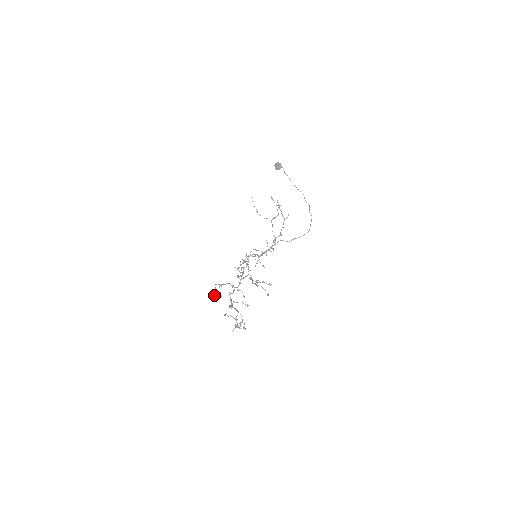
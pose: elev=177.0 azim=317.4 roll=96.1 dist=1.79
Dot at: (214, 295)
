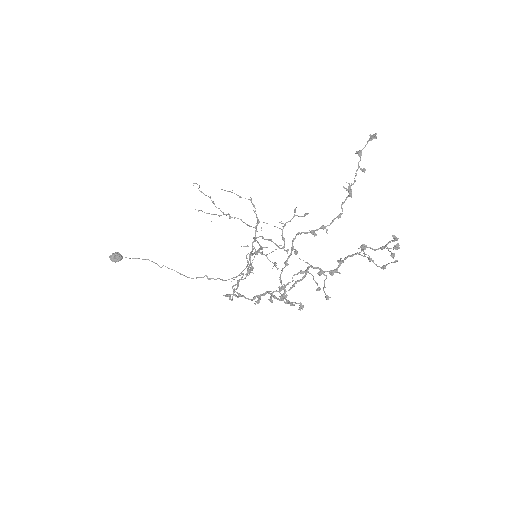
Dot at: (375, 134)
